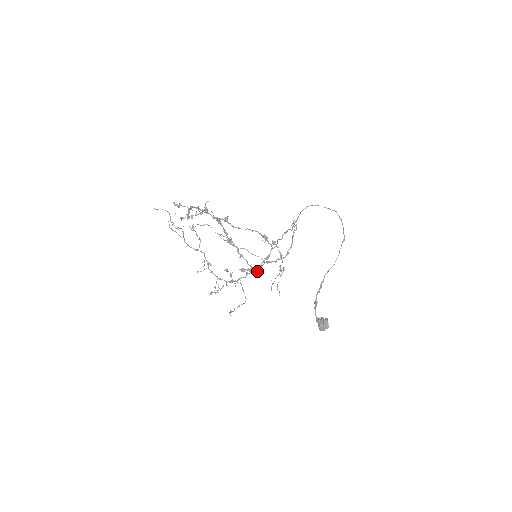
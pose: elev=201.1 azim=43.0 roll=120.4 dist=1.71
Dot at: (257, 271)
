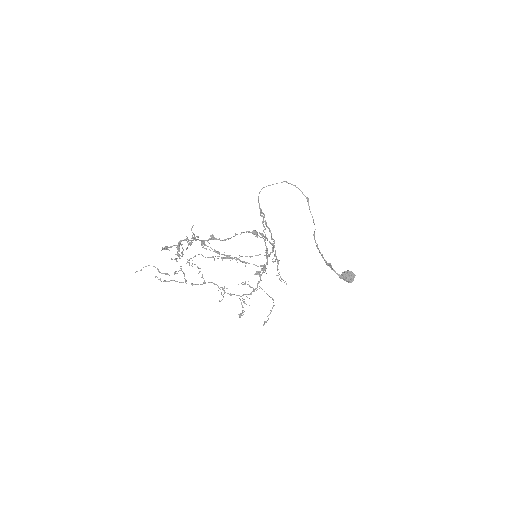
Dot at: occluded
